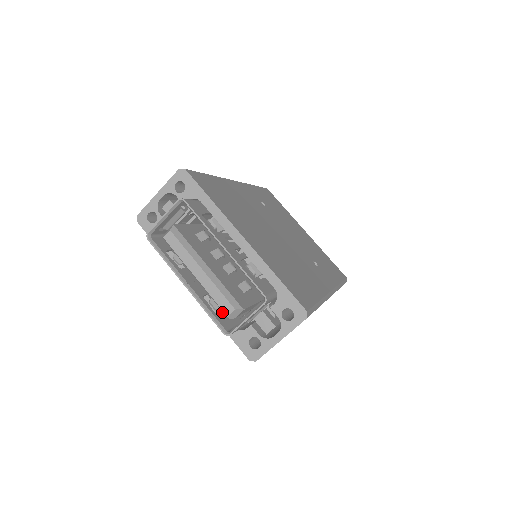
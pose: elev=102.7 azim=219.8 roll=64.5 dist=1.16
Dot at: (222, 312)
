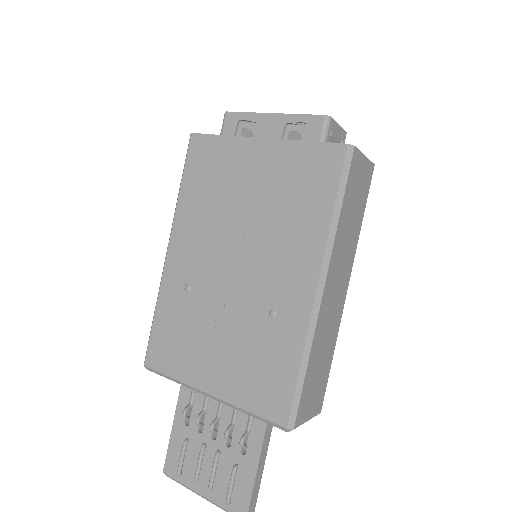
Dot at: occluded
